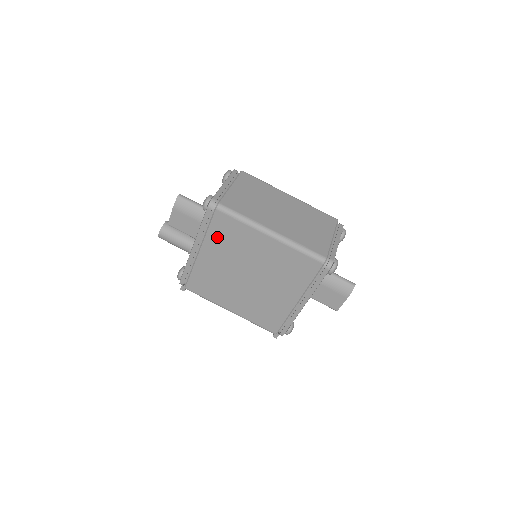
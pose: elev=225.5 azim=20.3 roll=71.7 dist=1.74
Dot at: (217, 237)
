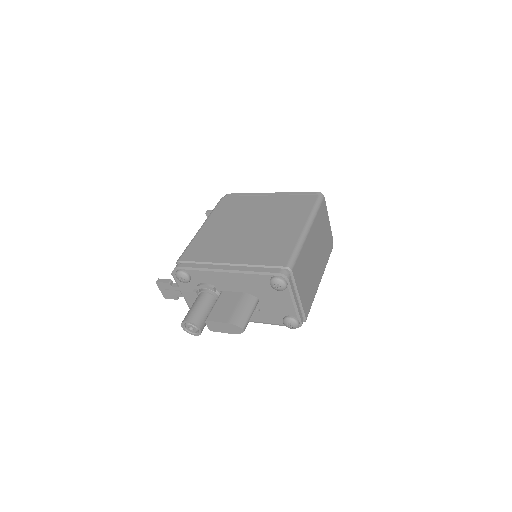
Dot at: occluded
